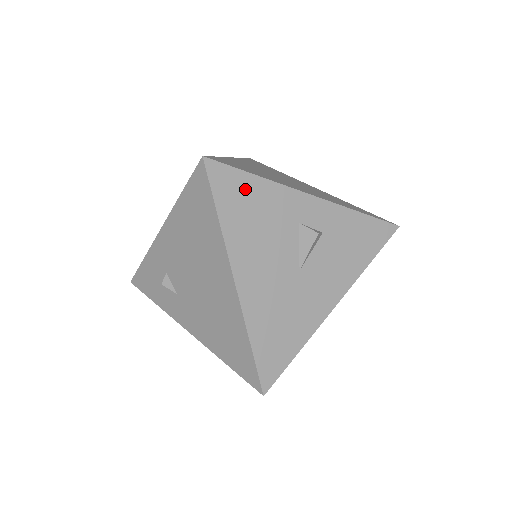
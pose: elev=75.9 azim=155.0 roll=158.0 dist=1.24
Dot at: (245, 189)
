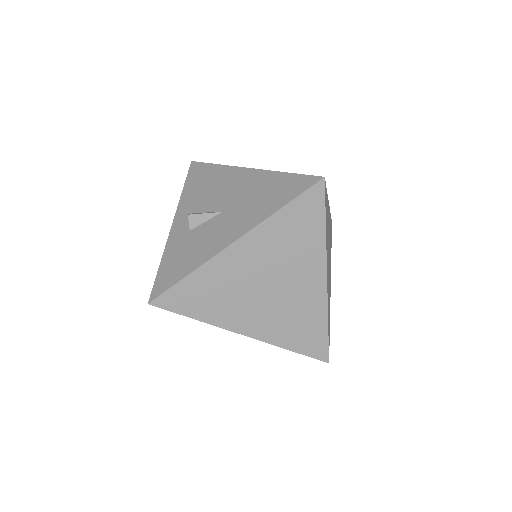
Dot at: occluded
